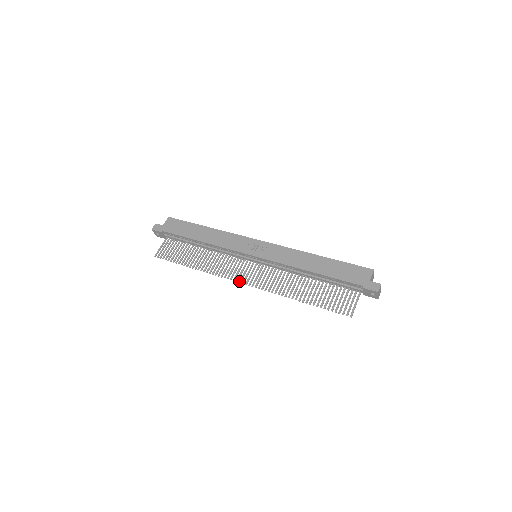
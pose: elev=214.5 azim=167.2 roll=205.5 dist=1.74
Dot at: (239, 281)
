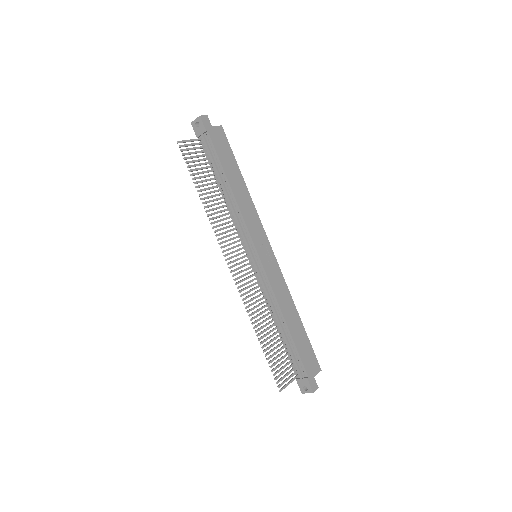
Dot at: (229, 262)
